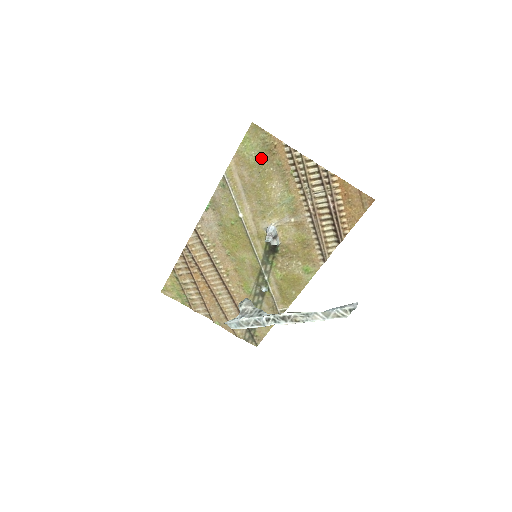
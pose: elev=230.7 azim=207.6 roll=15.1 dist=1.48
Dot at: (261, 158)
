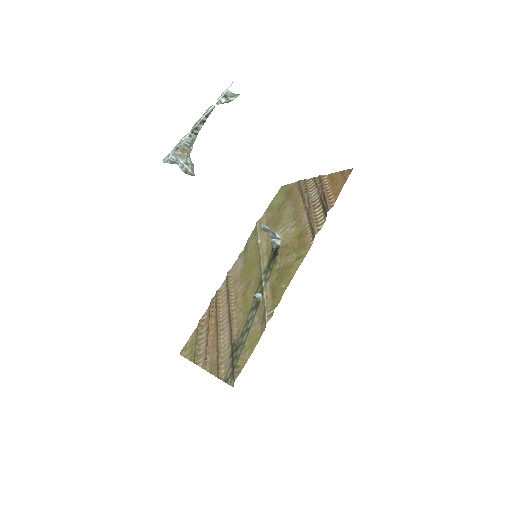
Dot at: (282, 201)
